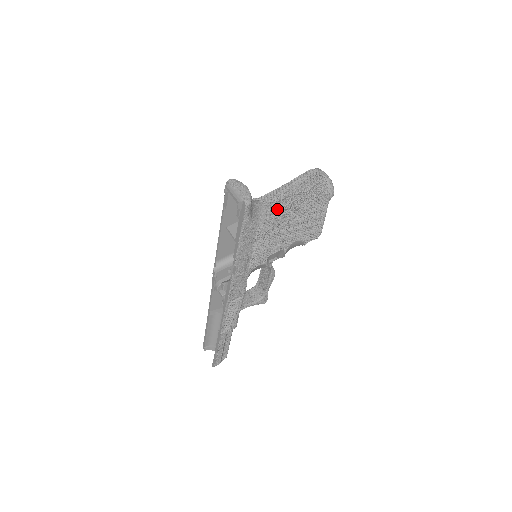
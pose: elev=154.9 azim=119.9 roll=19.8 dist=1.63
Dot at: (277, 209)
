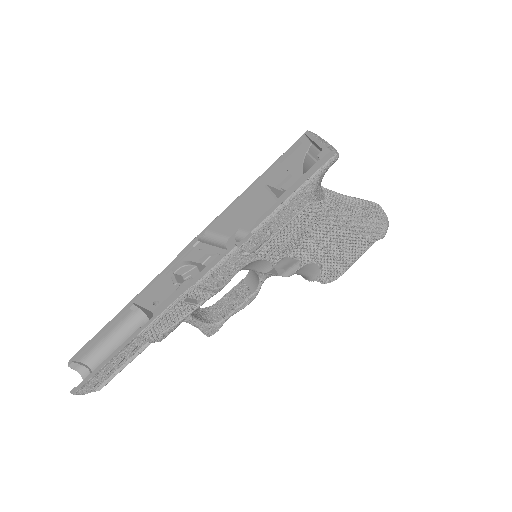
Dot at: (334, 203)
